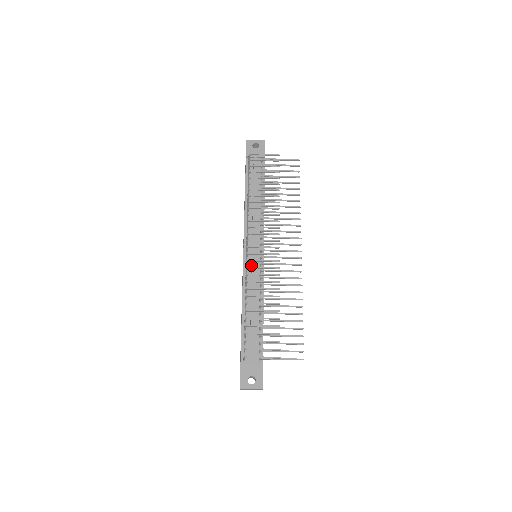
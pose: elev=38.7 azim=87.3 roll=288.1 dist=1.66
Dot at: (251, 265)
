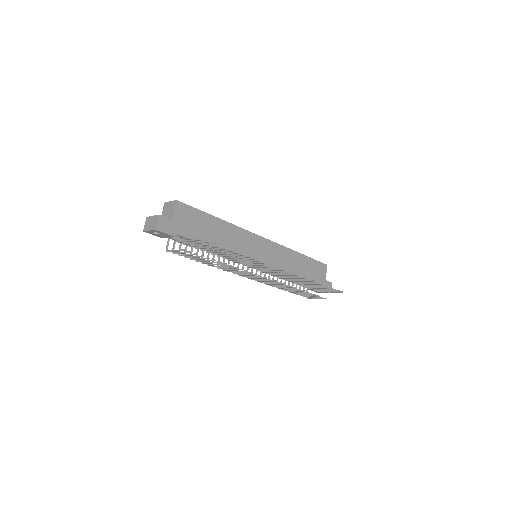
Dot at: occluded
